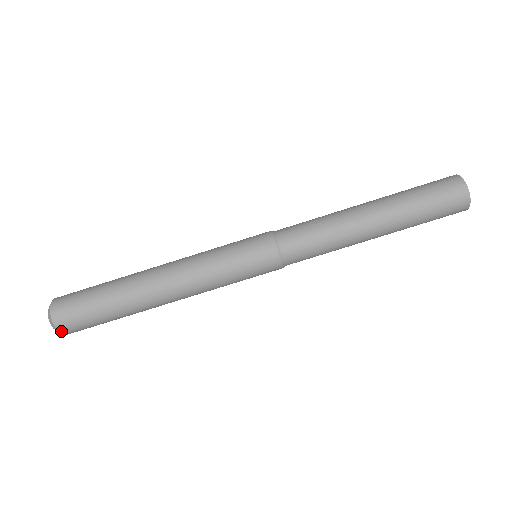
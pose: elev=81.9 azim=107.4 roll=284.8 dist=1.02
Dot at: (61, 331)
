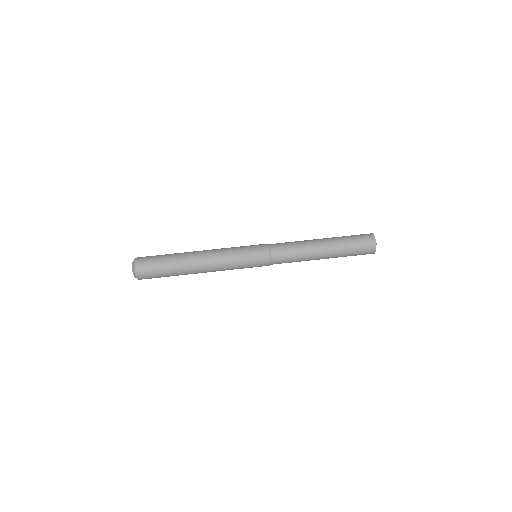
Dot at: (137, 272)
